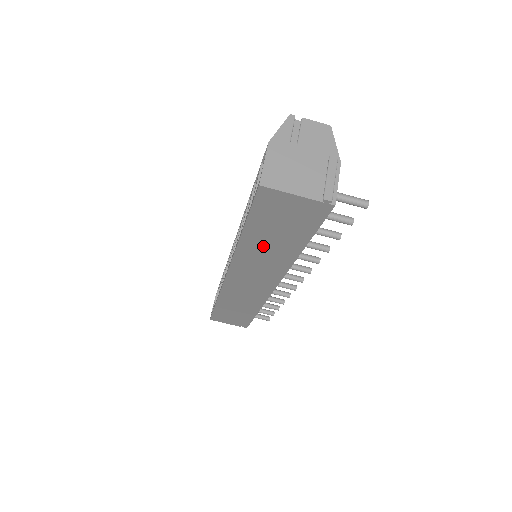
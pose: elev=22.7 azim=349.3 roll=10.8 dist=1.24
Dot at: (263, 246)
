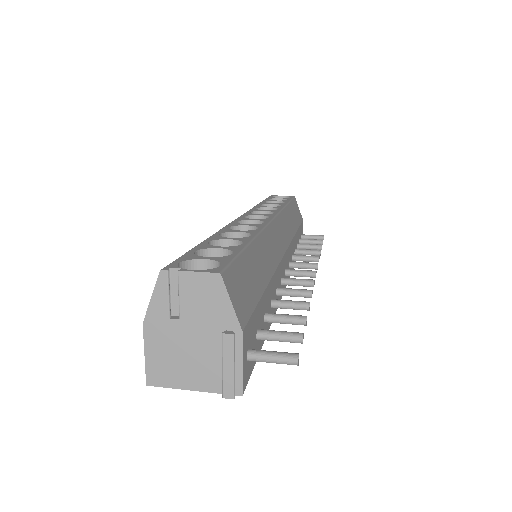
Dot at: occluded
